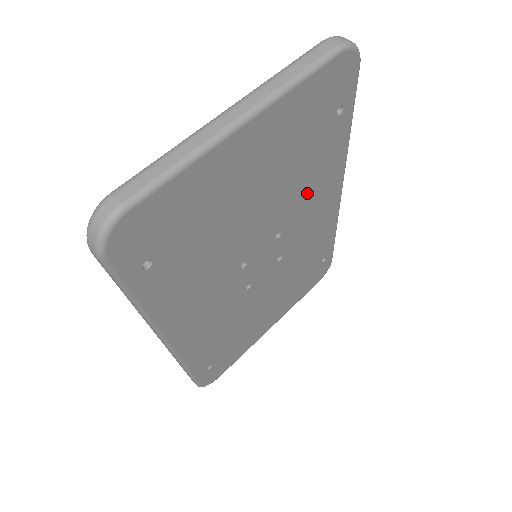
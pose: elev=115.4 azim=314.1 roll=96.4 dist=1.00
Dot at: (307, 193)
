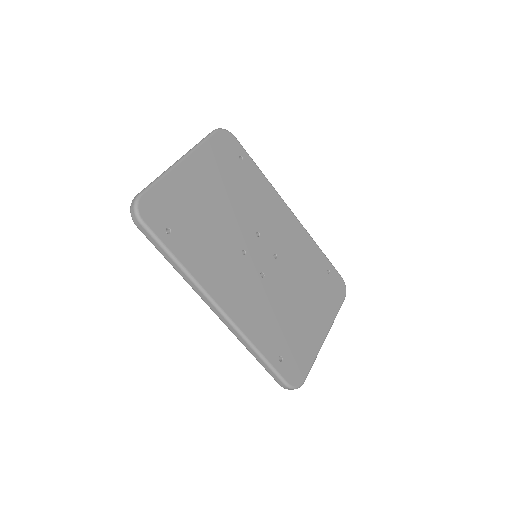
Dot at: (259, 207)
